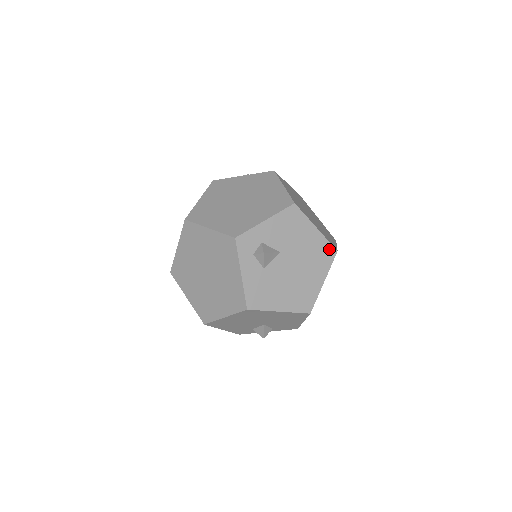
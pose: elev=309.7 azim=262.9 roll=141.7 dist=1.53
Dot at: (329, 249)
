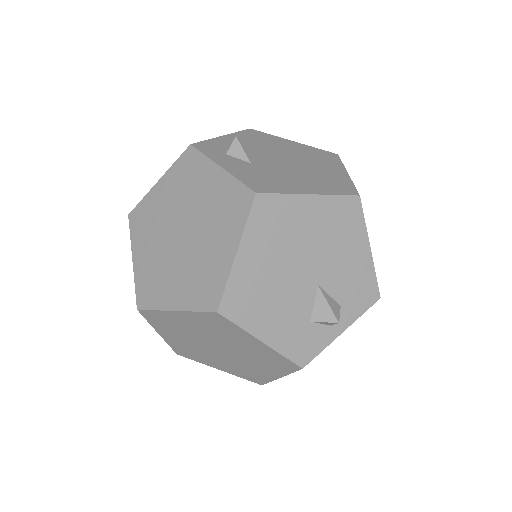
Dot at: (325, 153)
